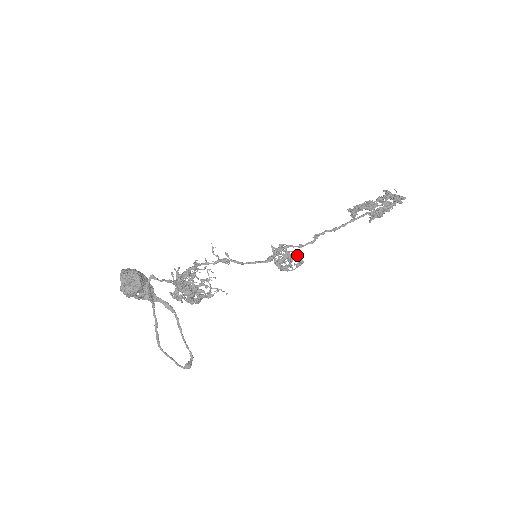
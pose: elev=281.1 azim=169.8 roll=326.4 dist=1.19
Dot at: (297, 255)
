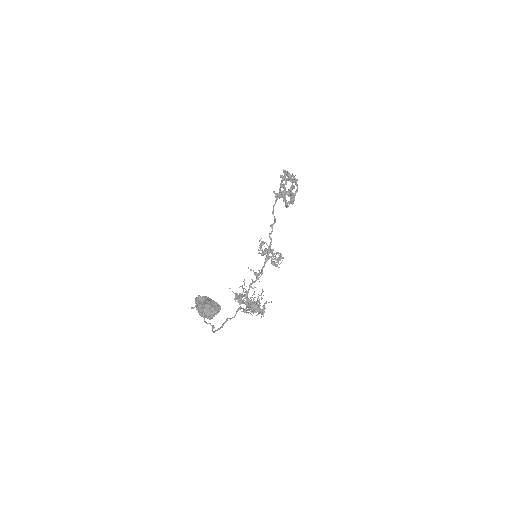
Dot at: (281, 254)
